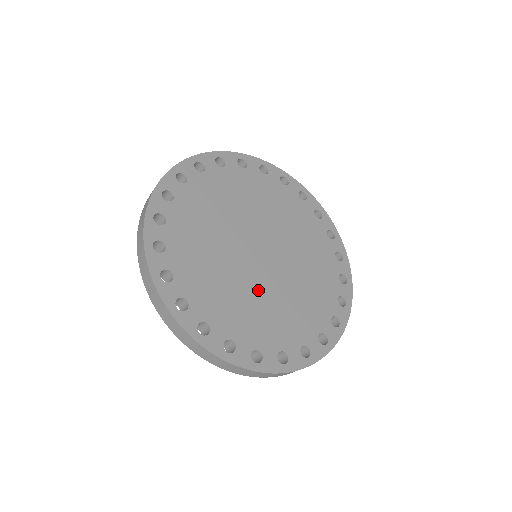
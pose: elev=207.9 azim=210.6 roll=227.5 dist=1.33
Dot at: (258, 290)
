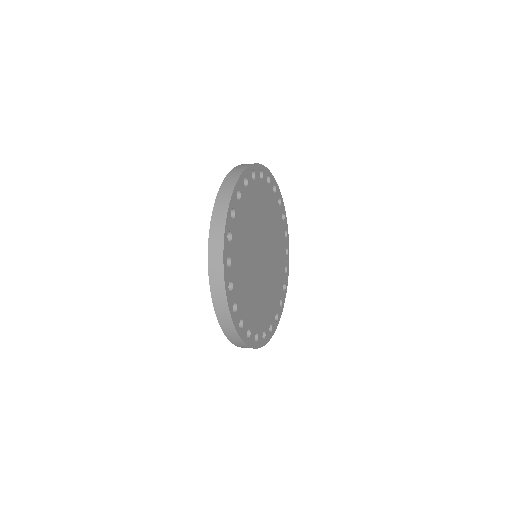
Dot at: (268, 282)
